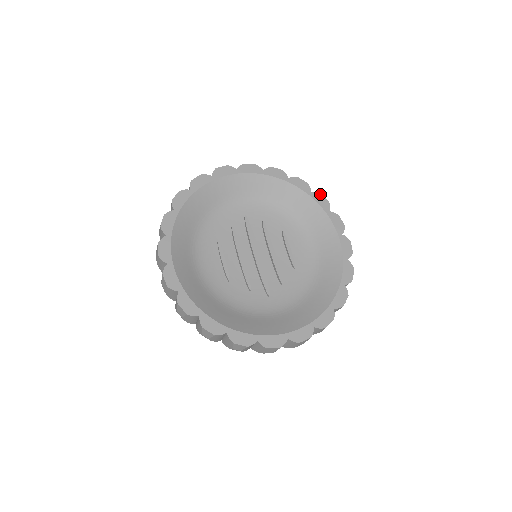
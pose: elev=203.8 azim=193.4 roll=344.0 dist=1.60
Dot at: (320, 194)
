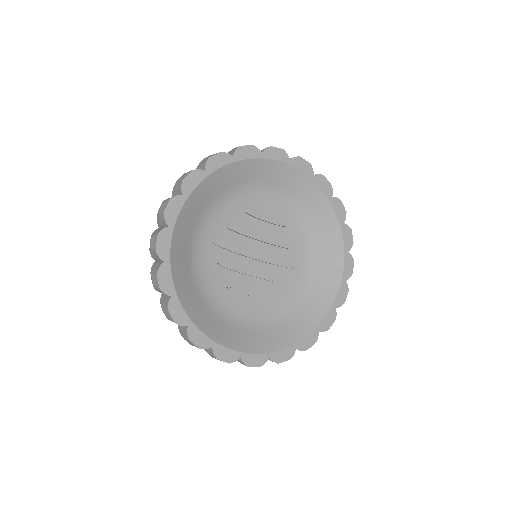
Dot at: (239, 148)
